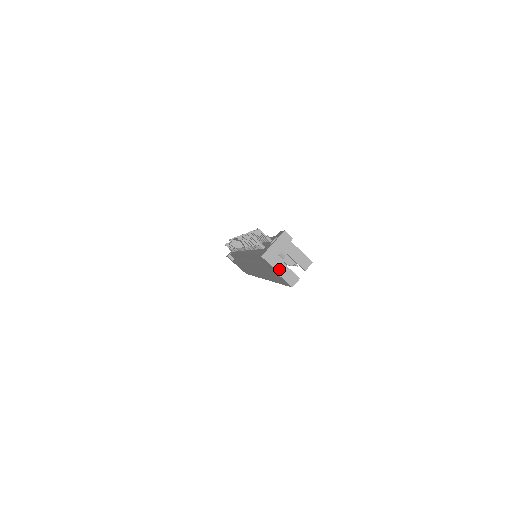
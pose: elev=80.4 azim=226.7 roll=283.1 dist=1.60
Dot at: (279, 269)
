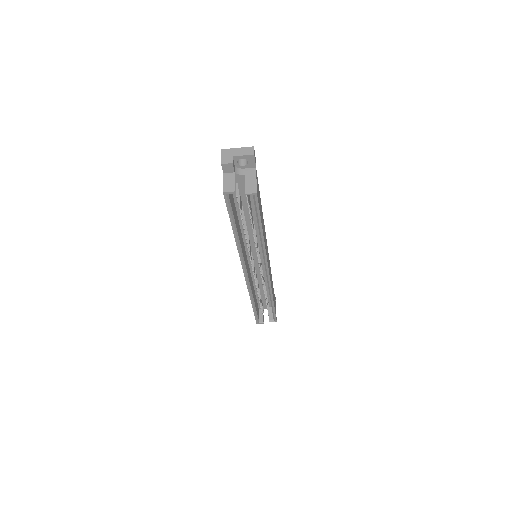
Dot at: (227, 175)
